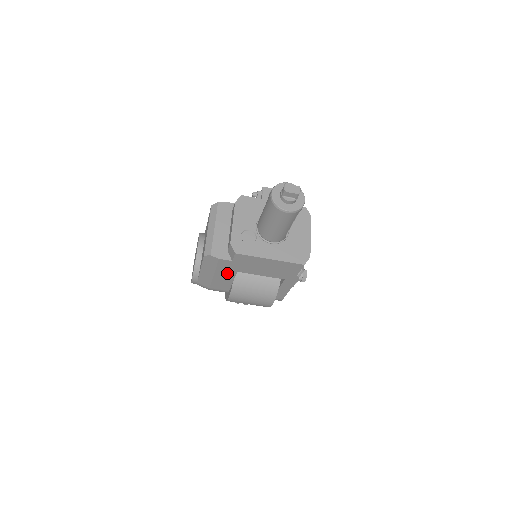
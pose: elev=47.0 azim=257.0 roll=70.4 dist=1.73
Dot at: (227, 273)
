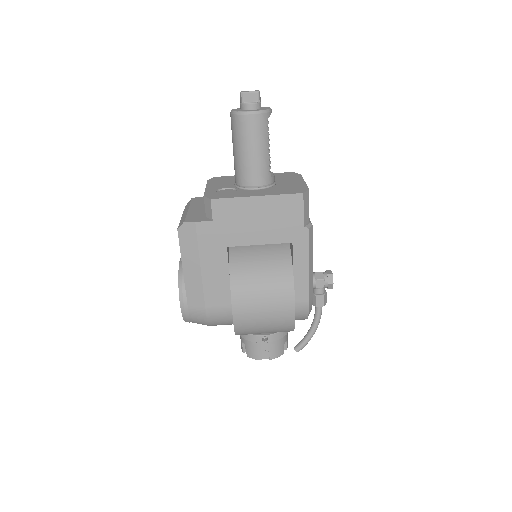
Dot at: (216, 257)
